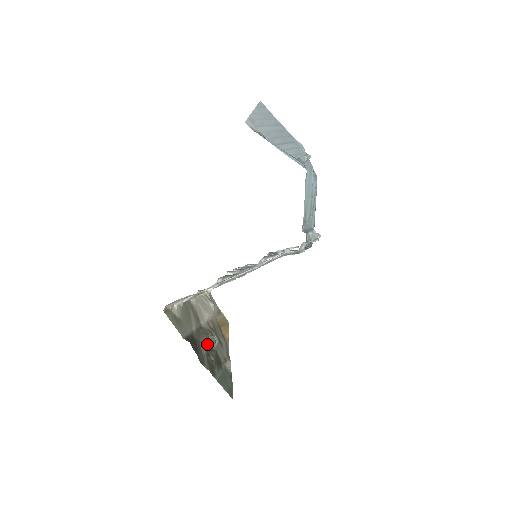
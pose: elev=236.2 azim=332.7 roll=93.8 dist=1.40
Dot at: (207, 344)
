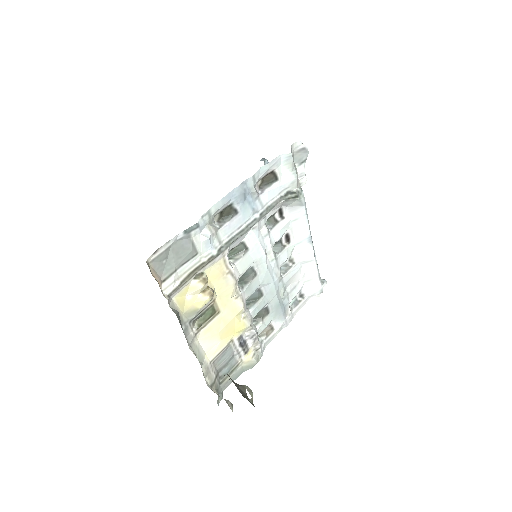
Dot at: (235, 384)
